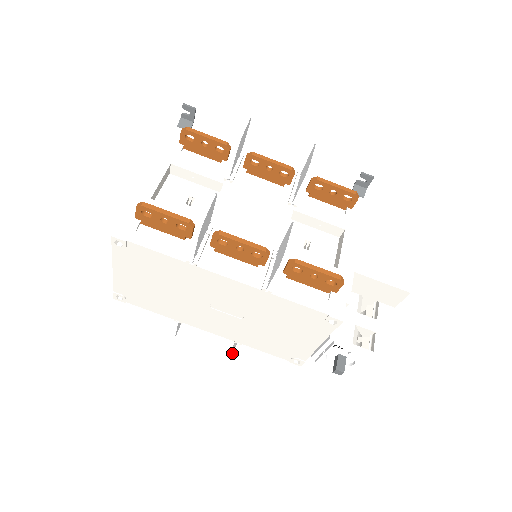
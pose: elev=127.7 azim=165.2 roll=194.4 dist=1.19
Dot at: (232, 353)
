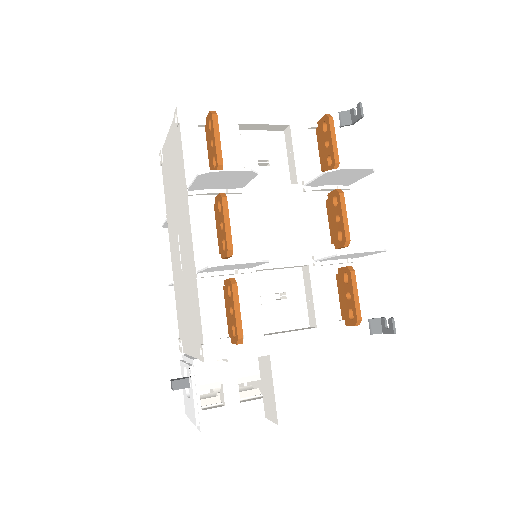
Dot at: (169, 284)
